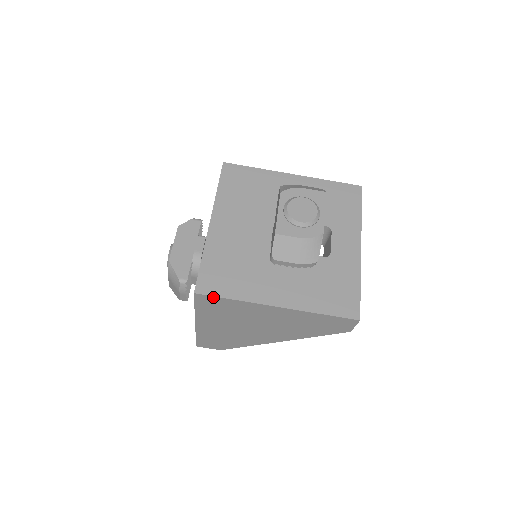
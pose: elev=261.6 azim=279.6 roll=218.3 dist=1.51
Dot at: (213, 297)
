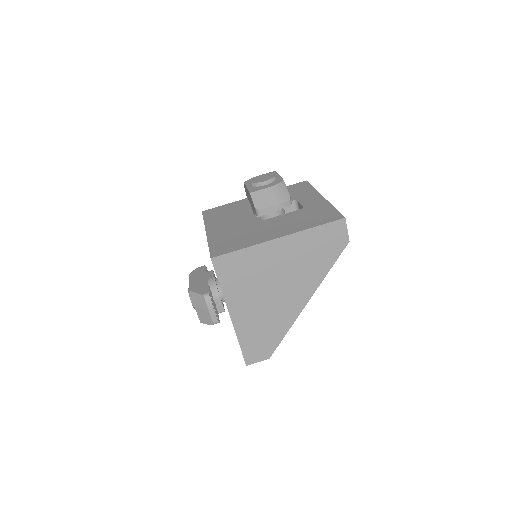
Dot at: (227, 255)
